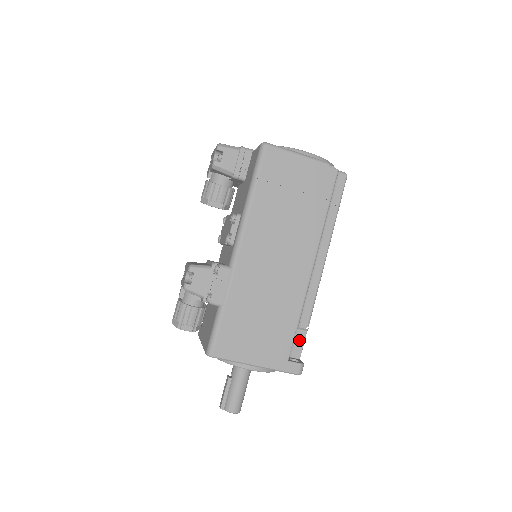
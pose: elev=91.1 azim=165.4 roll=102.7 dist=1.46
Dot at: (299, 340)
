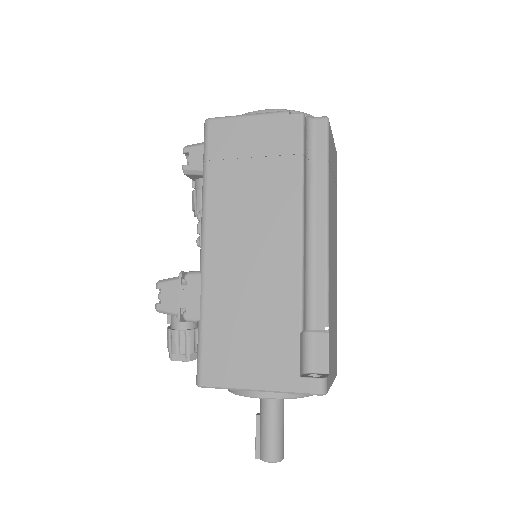
Dot at: (320, 347)
